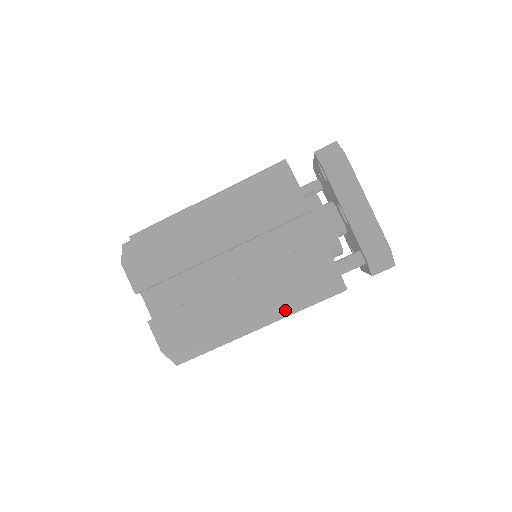
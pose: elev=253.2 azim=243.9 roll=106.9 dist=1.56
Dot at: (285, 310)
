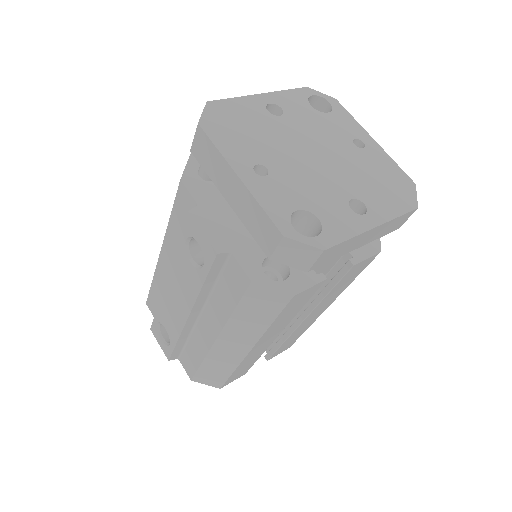
Dot at: occluded
